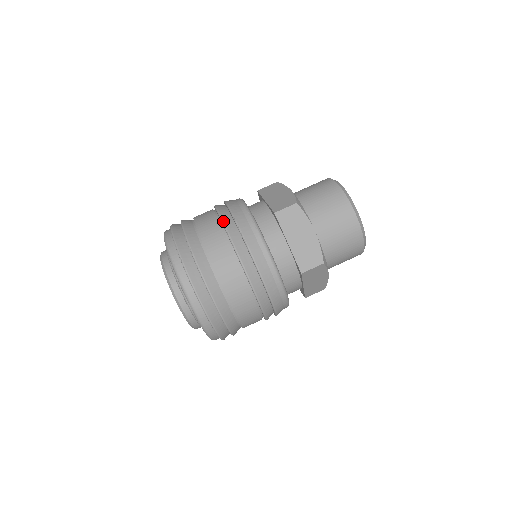
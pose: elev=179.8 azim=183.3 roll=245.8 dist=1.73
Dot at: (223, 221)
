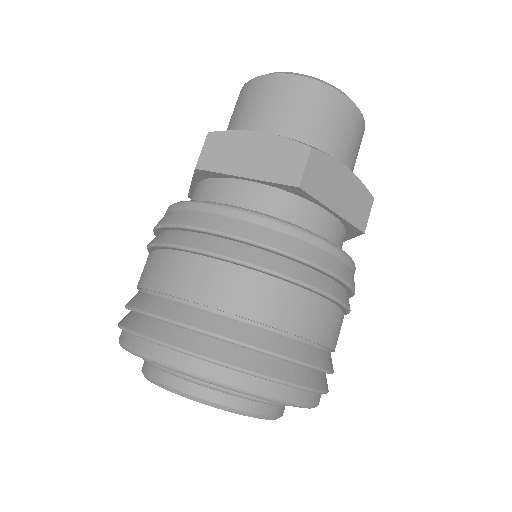
Dot at: (151, 243)
